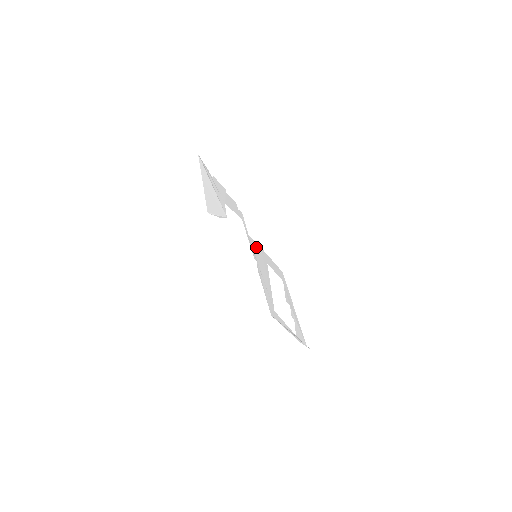
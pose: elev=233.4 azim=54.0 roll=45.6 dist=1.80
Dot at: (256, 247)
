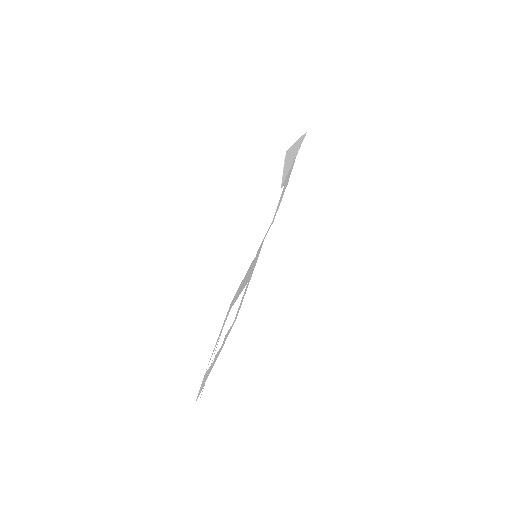
Dot at: (258, 255)
